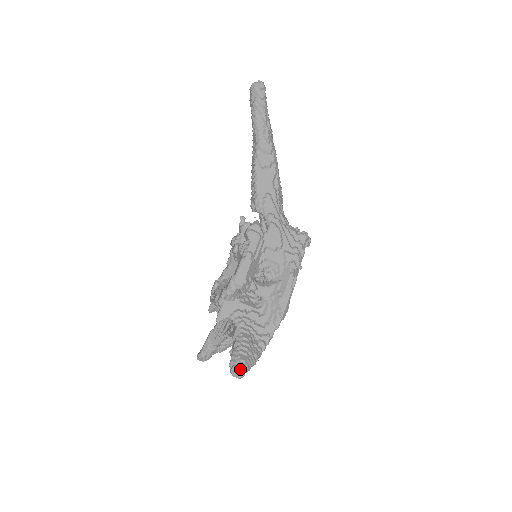
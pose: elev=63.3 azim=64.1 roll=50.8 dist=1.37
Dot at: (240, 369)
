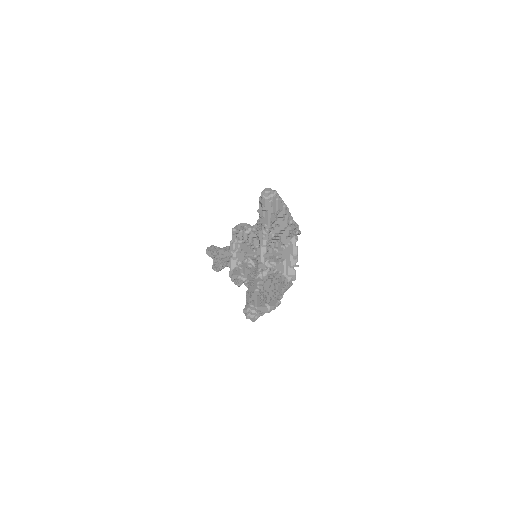
Dot at: occluded
